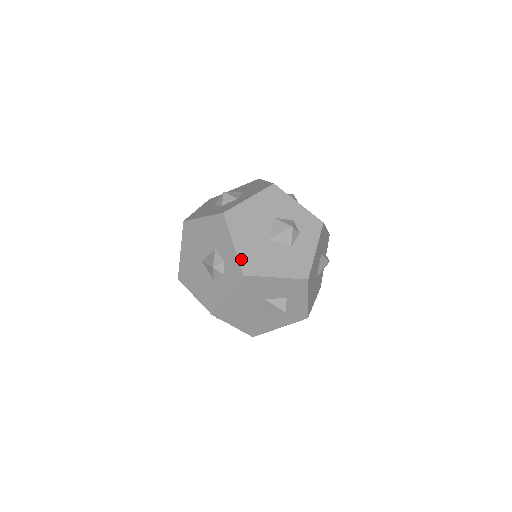
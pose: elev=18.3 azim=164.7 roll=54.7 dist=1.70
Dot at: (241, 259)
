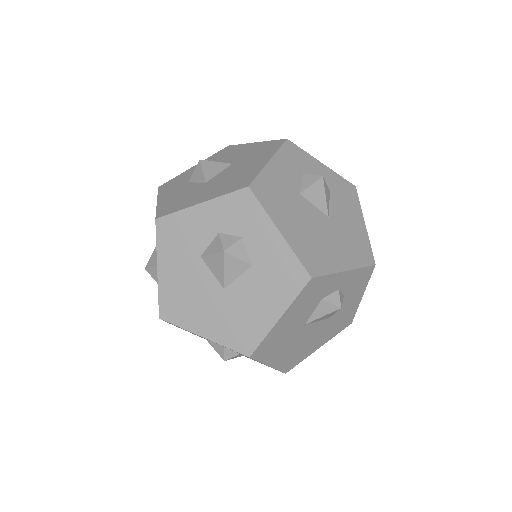
Dot at: (227, 344)
